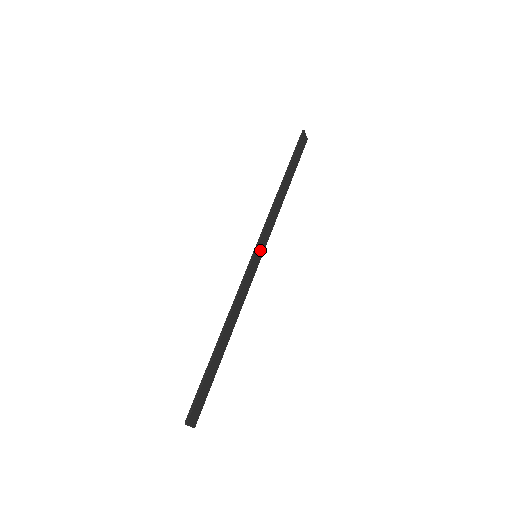
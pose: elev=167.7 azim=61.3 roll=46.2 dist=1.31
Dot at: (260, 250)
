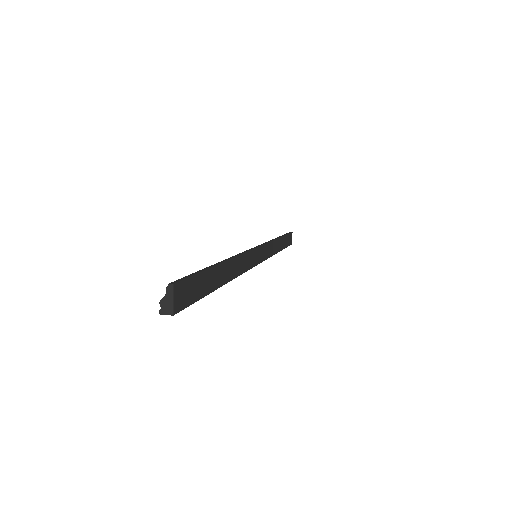
Dot at: (261, 254)
